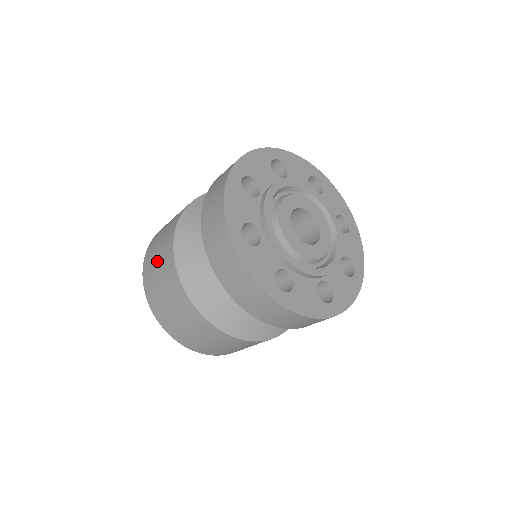
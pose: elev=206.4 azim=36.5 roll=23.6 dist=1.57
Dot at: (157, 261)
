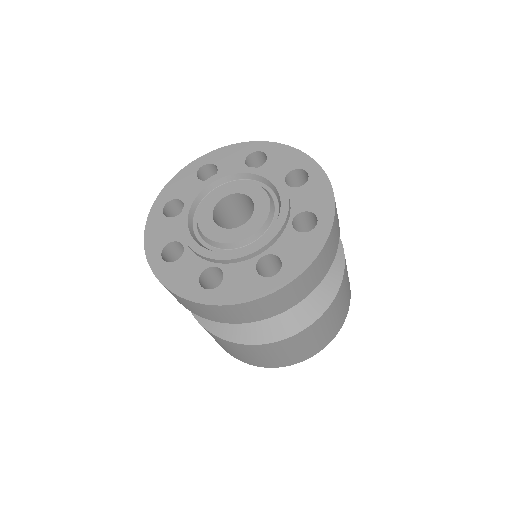
Dot at: occluded
